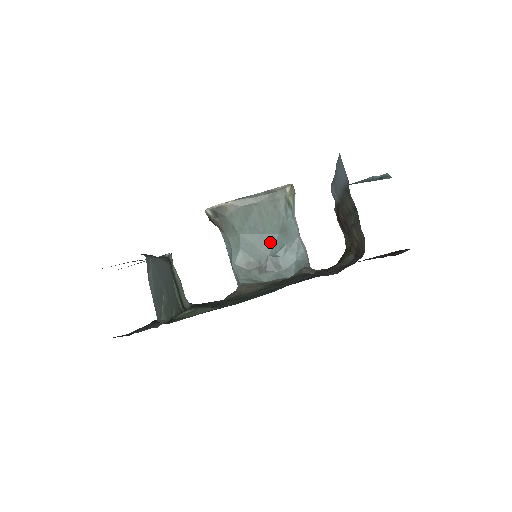
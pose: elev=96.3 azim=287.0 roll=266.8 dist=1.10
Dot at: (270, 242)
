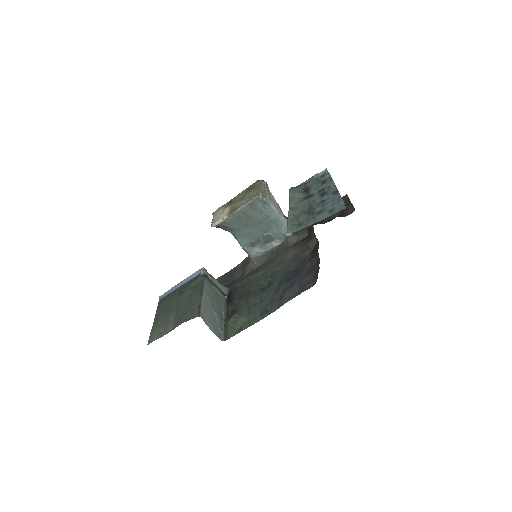
Dot at: (261, 228)
